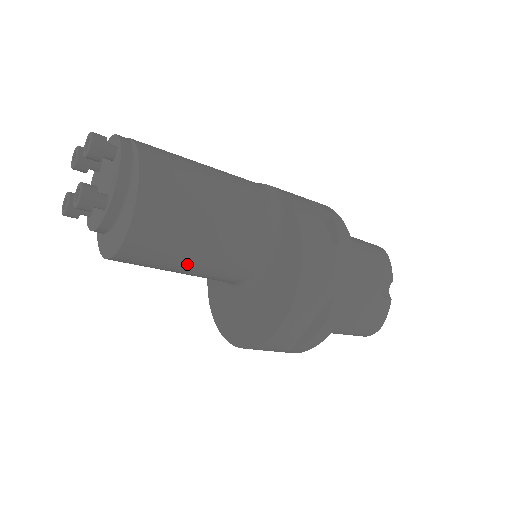
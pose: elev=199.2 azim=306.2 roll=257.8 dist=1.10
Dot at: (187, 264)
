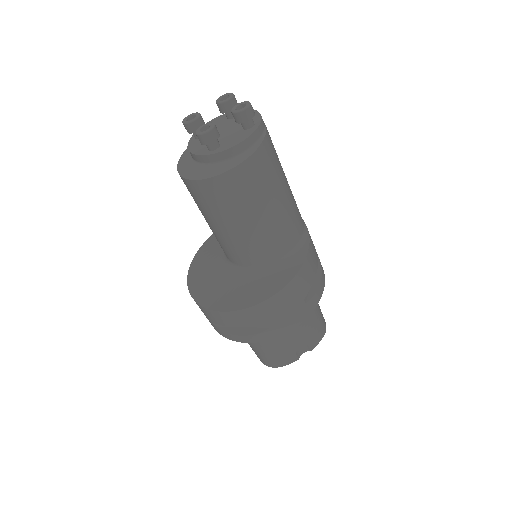
Dot at: (217, 224)
